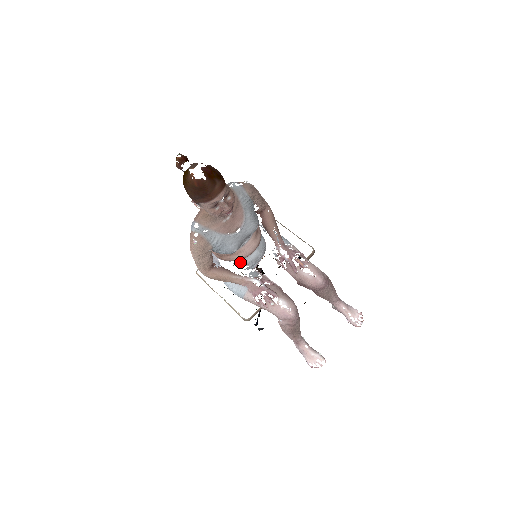
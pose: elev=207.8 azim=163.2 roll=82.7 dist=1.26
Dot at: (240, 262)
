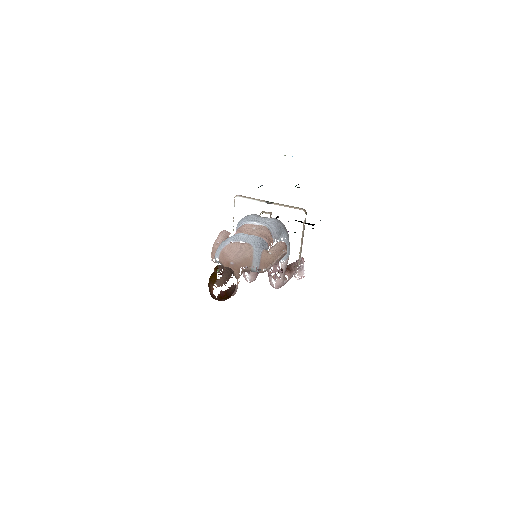
Dot at: occluded
